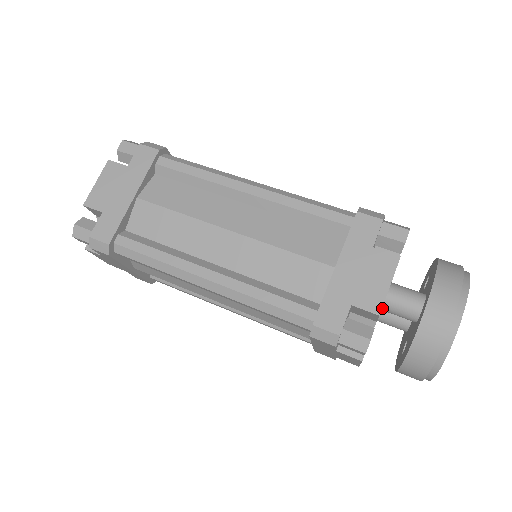
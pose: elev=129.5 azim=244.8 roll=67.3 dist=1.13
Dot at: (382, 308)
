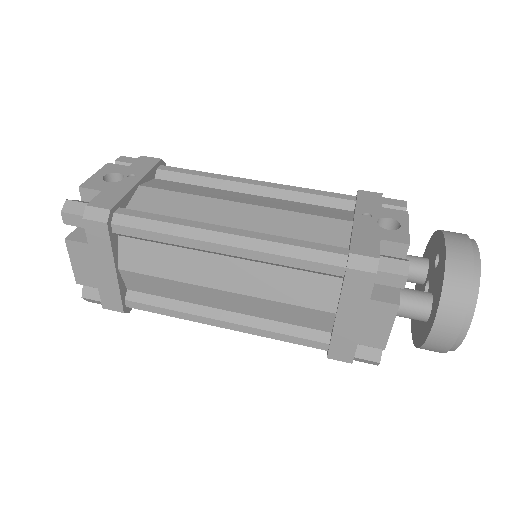
Dot at: occluded
